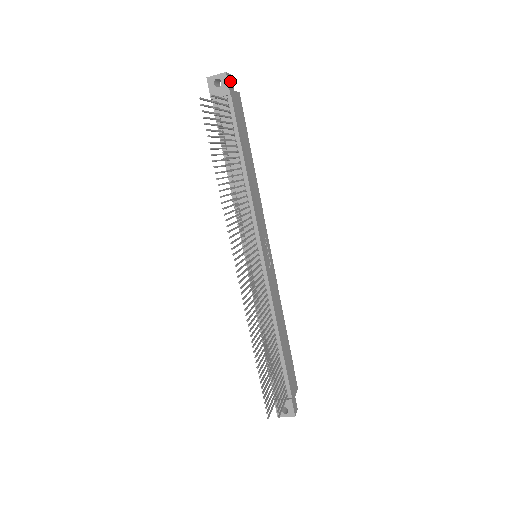
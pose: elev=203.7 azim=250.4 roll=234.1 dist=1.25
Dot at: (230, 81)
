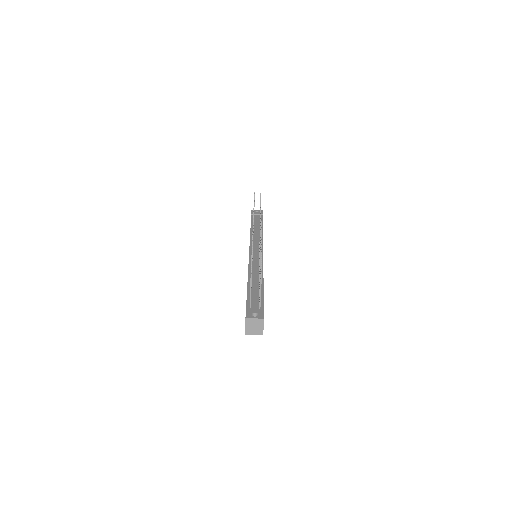
Dot at: occluded
